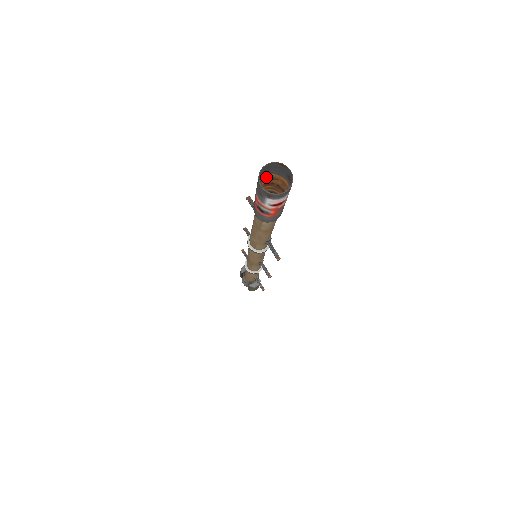
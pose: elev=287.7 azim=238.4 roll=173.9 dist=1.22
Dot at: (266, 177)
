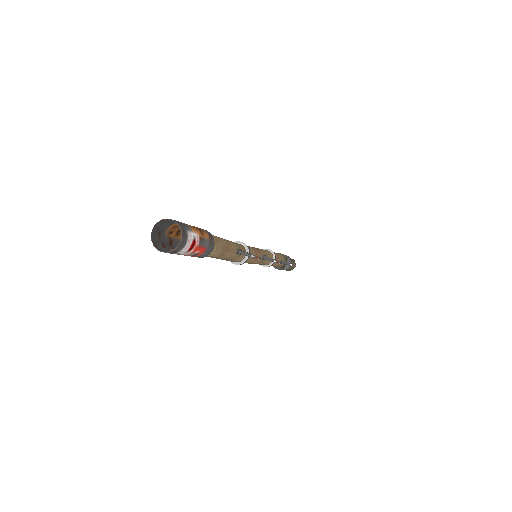
Dot at: (169, 232)
